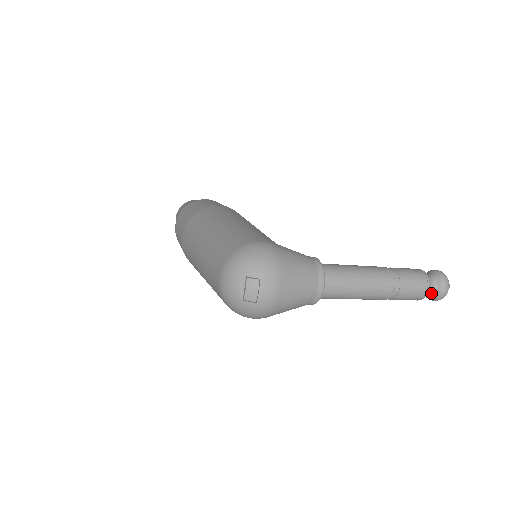
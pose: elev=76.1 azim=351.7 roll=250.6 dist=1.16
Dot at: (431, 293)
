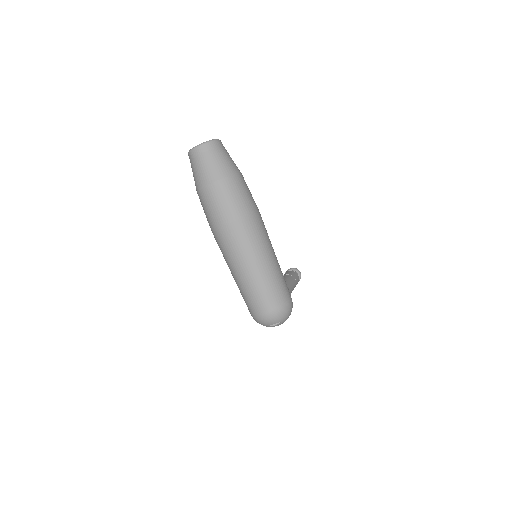
Dot at: occluded
